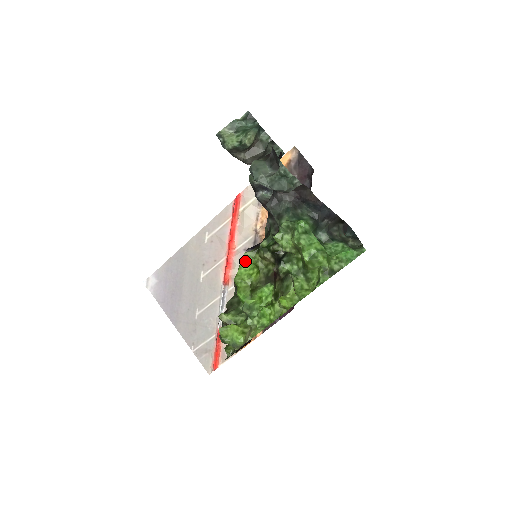
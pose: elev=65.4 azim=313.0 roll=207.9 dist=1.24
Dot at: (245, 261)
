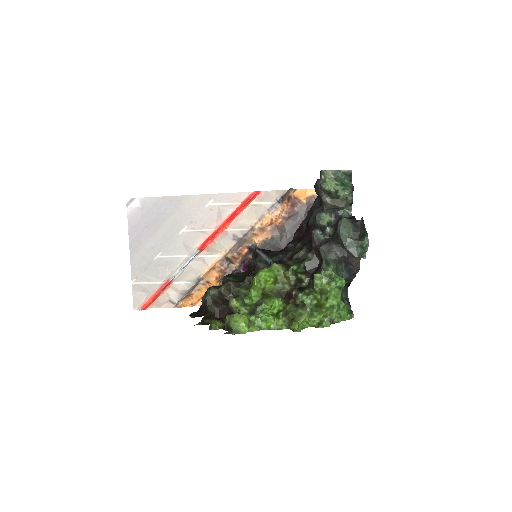
Dot at: (270, 269)
